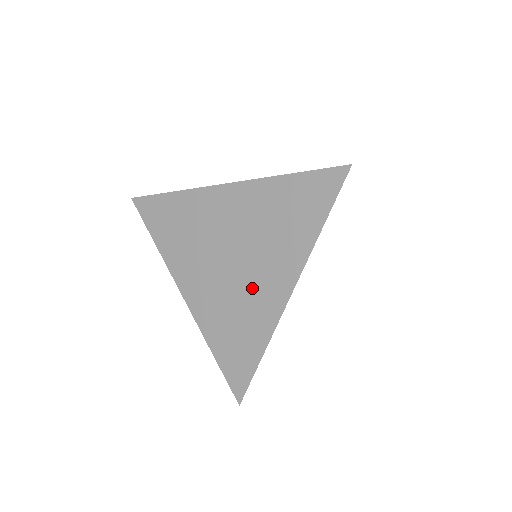
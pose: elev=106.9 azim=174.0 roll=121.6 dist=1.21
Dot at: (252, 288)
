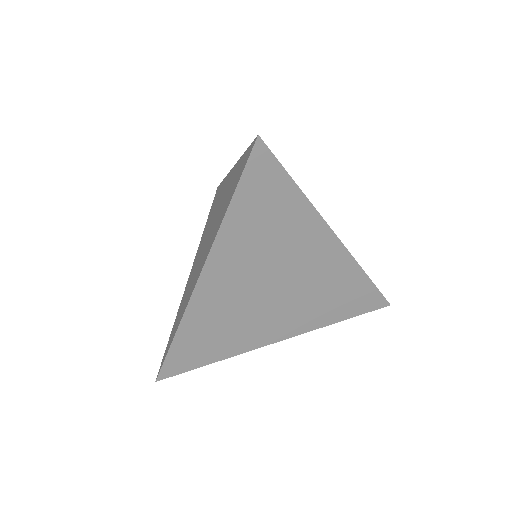
Dot at: (198, 268)
